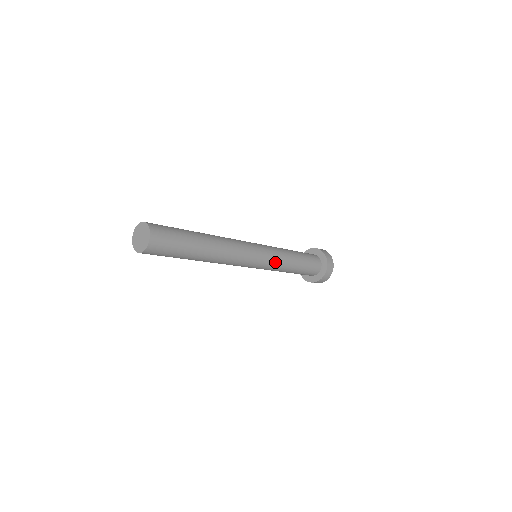
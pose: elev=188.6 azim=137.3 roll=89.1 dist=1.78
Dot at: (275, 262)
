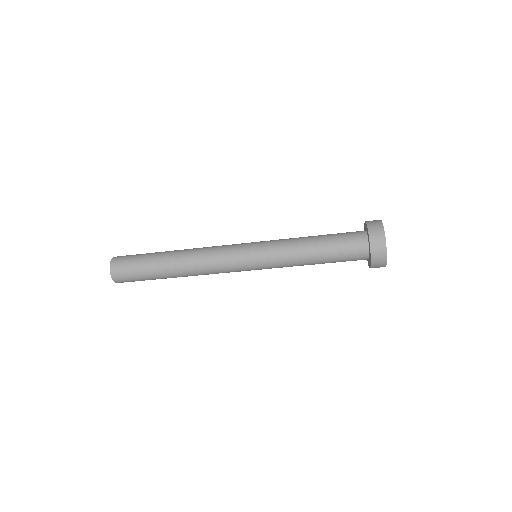
Dot at: (273, 247)
